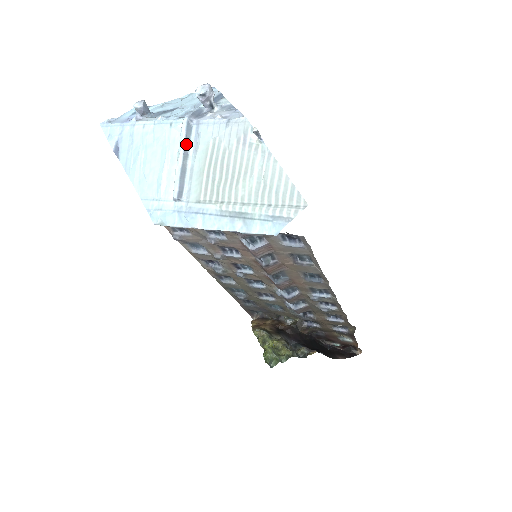
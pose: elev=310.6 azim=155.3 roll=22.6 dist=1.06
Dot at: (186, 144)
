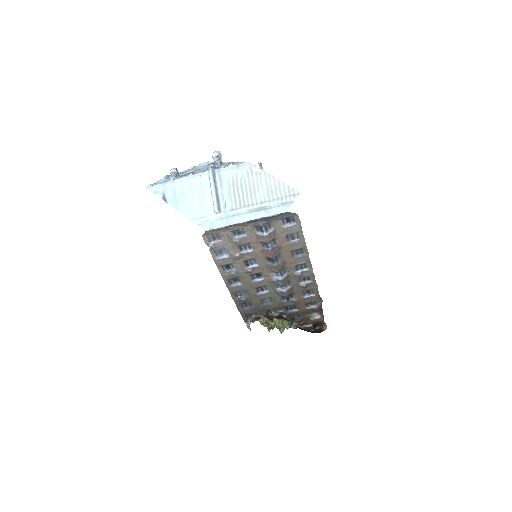
Dot at: (215, 183)
